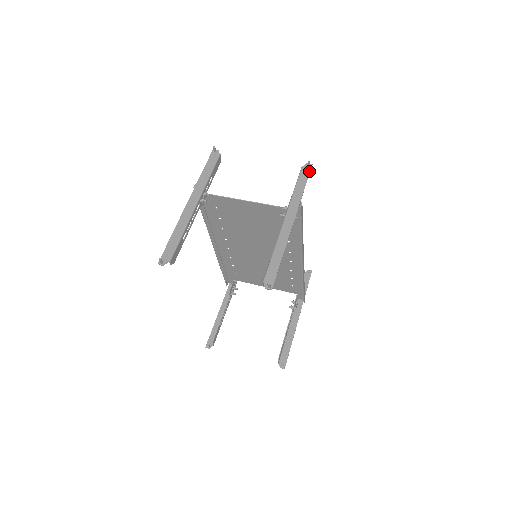
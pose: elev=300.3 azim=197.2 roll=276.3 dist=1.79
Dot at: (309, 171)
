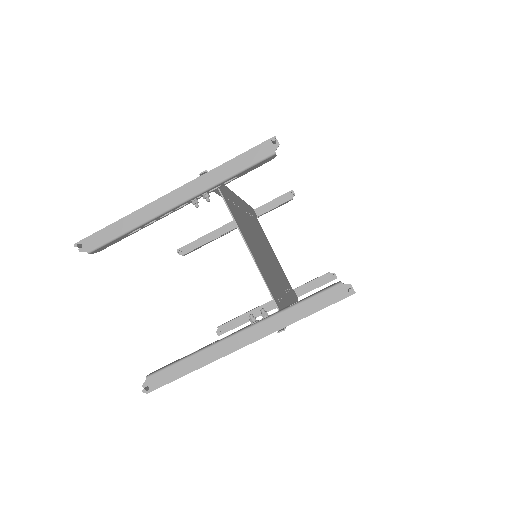
Dot at: (340, 299)
